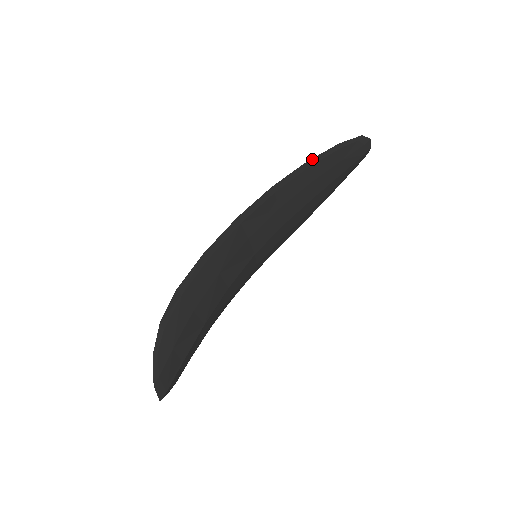
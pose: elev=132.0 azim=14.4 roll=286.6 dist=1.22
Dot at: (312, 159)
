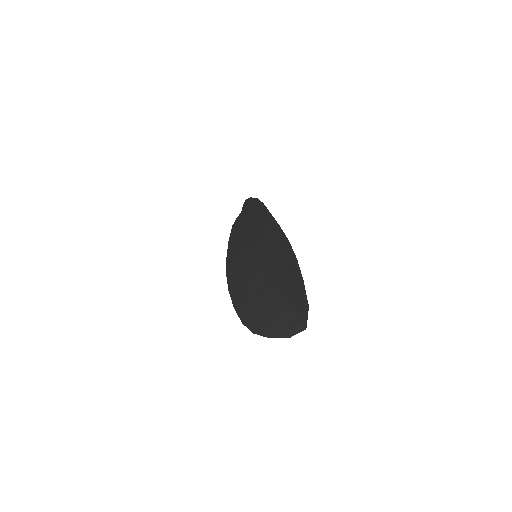
Dot at: (256, 198)
